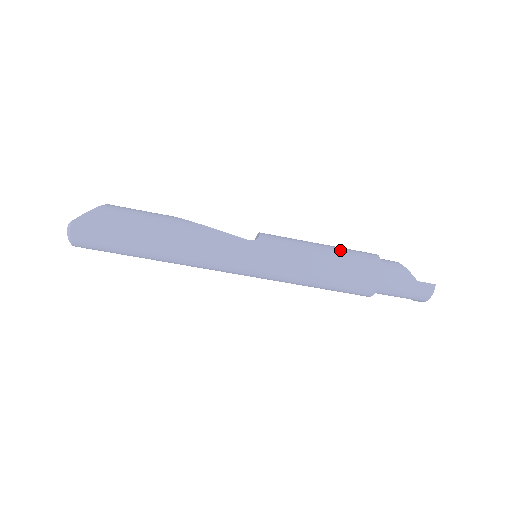
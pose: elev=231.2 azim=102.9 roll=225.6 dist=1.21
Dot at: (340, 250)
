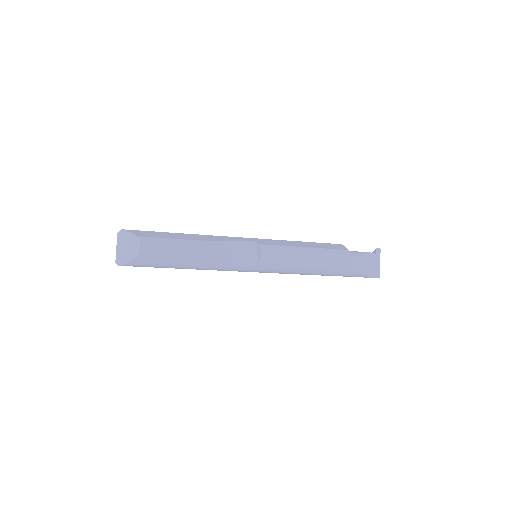
Dot at: (319, 267)
